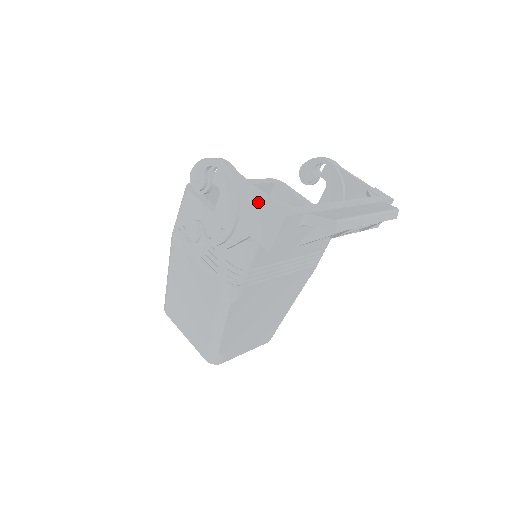
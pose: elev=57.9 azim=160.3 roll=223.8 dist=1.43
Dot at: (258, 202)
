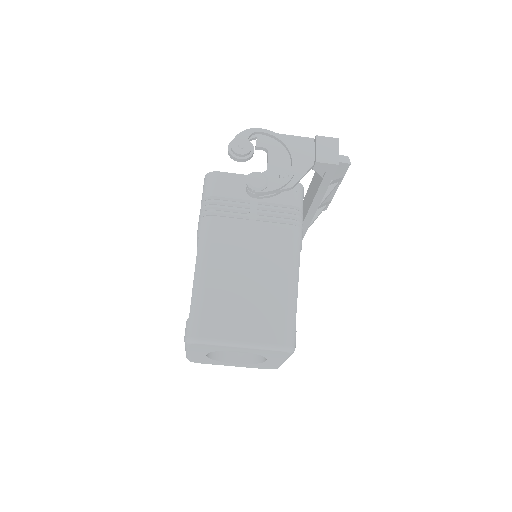
Dot at: (308, 143)
